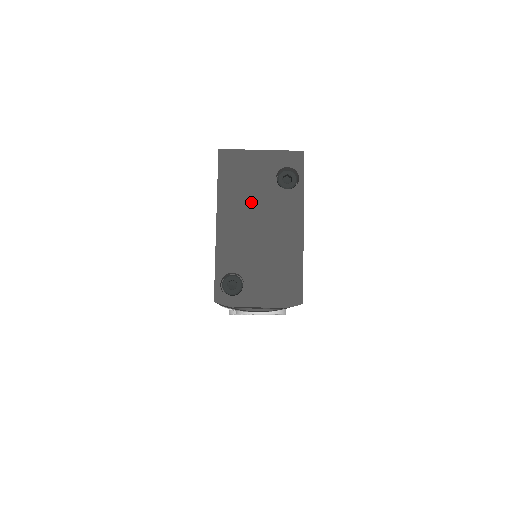
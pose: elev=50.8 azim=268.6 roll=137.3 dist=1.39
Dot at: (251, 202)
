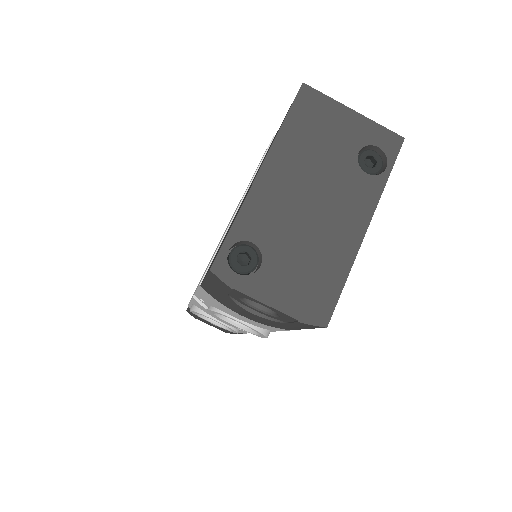
Dot at: (315, 166)
